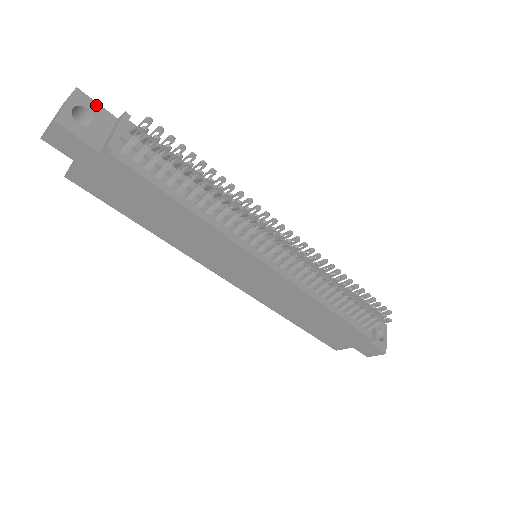
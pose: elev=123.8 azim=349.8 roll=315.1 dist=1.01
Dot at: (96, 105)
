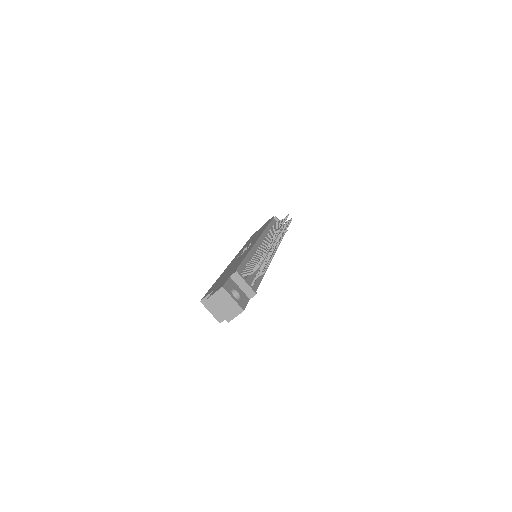
Dot at: (227, 283)
